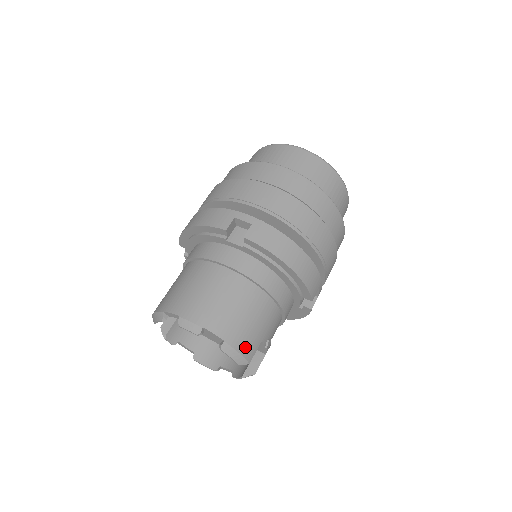
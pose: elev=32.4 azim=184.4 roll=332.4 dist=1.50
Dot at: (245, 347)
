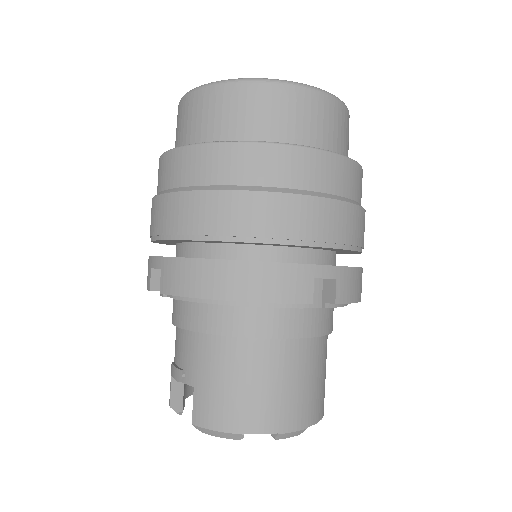
Dot at: occluded
